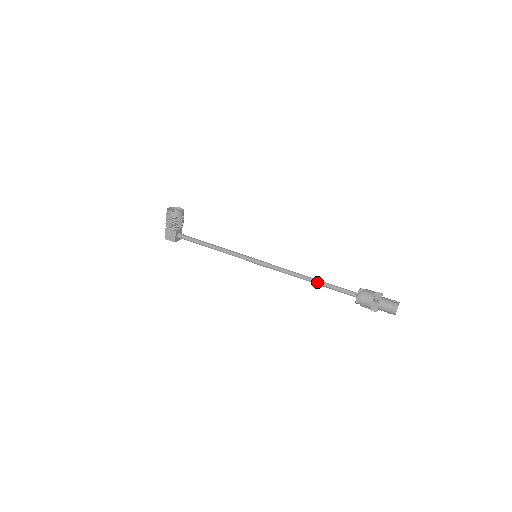
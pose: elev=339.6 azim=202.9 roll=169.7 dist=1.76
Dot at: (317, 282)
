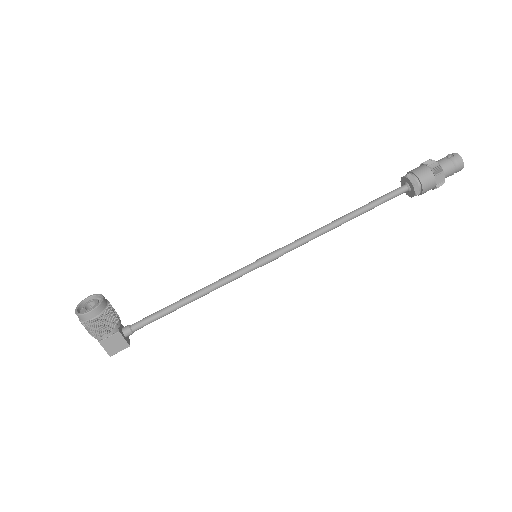
Dot at: (355, 215)
